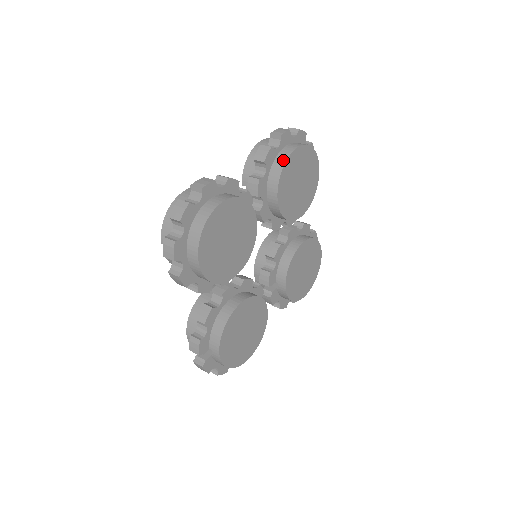
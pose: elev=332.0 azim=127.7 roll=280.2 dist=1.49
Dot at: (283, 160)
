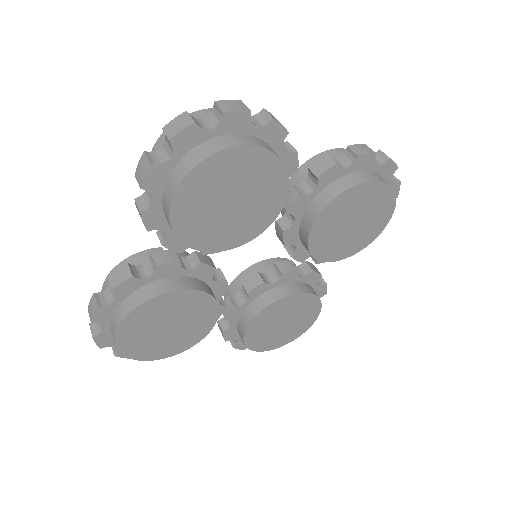
Dot at: (168, 220)
